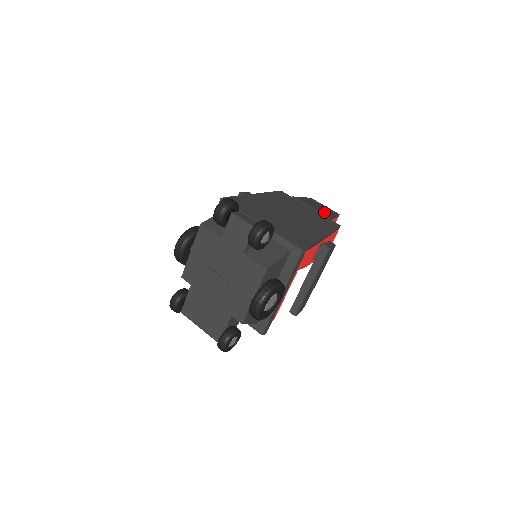
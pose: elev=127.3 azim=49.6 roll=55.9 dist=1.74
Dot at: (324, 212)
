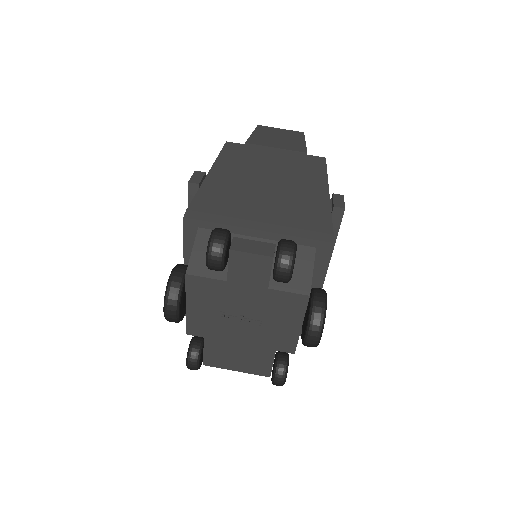
Dot at: (293, 145)
